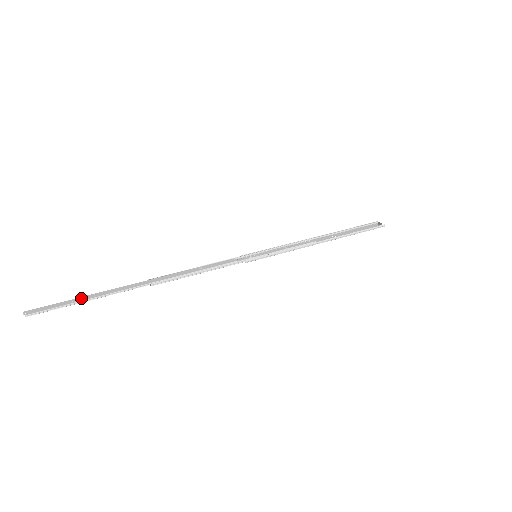
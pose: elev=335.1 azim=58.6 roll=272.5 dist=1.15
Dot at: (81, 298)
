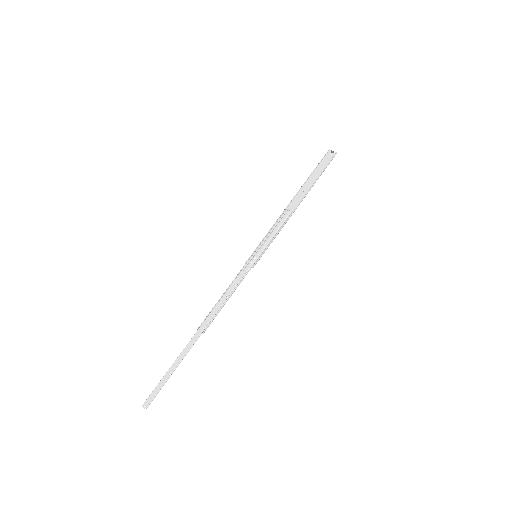
Dot at: (168, 373)
